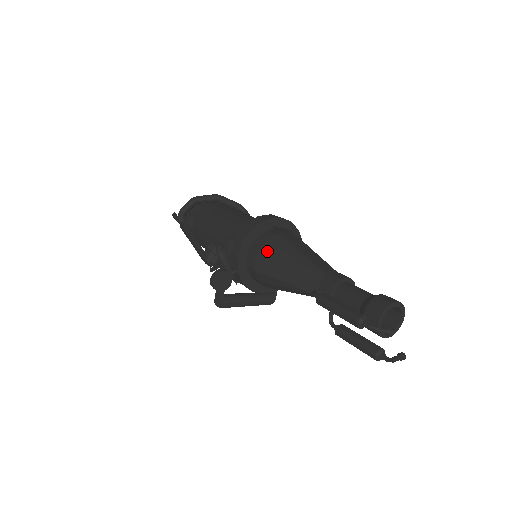
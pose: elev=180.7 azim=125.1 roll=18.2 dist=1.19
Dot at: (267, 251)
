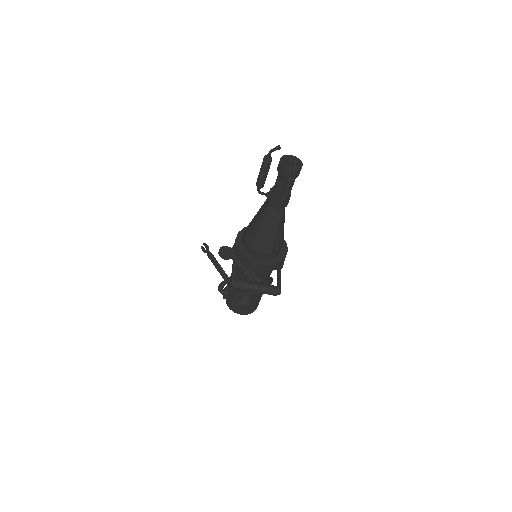
Dot at: occluded
